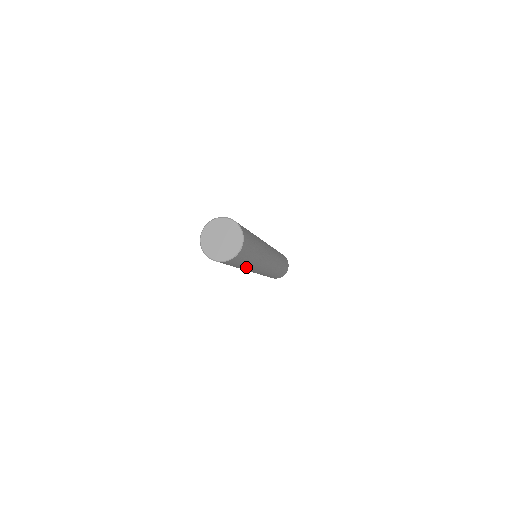
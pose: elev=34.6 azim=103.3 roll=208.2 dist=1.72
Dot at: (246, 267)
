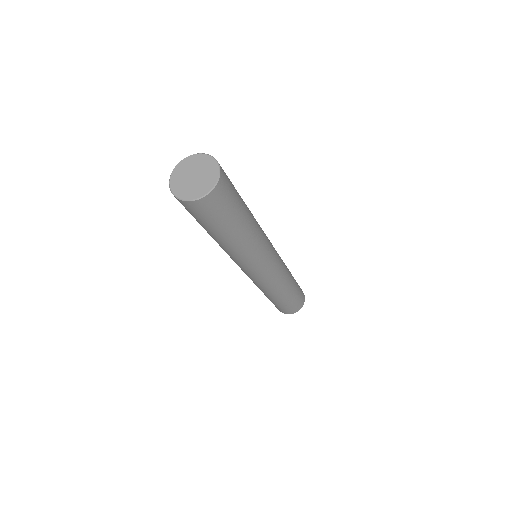
Dot at: (233, 243)
